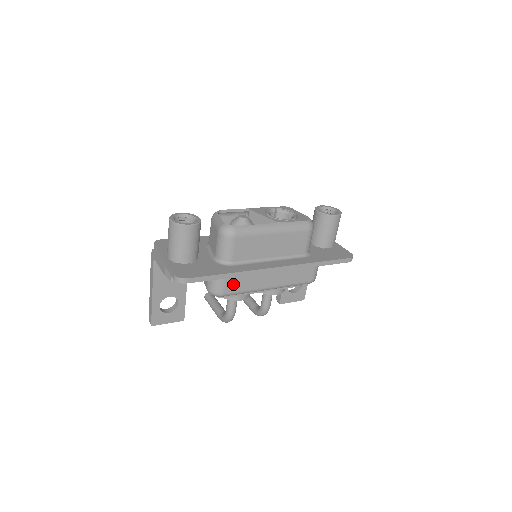
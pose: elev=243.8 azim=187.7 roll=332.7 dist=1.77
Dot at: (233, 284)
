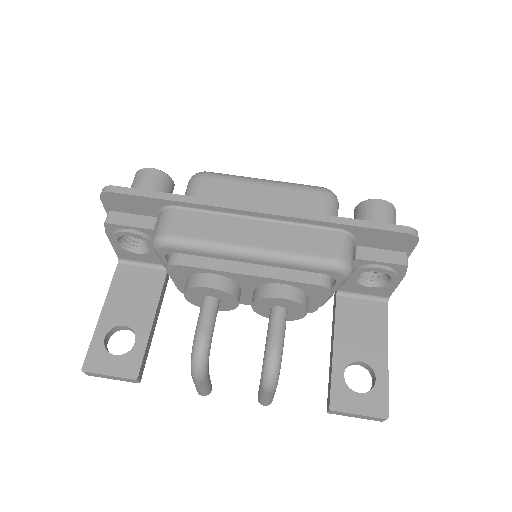
Dot at: (186, 224)
